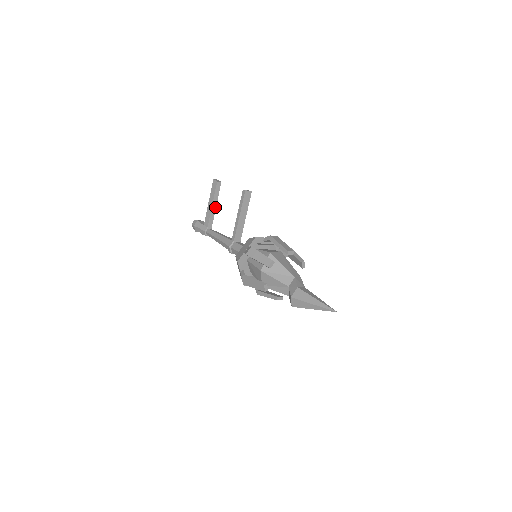
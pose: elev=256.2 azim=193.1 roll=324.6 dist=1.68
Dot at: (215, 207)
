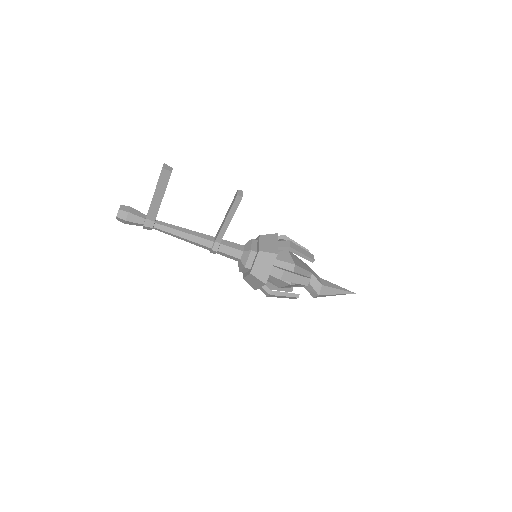
Dot at: occluded
